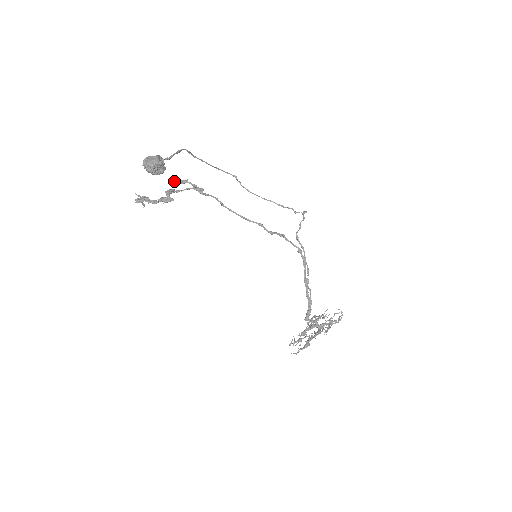
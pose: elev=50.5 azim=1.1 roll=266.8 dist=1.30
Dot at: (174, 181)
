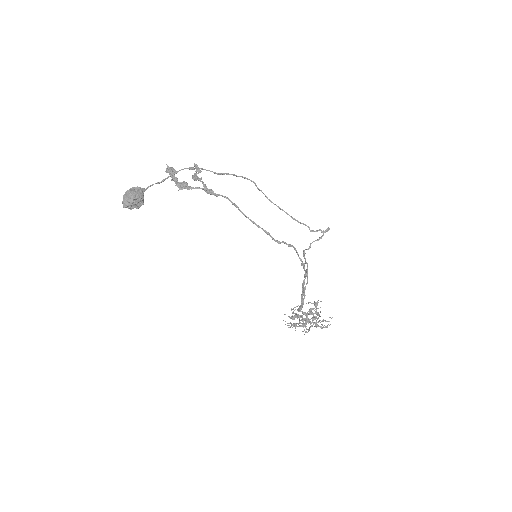
Dot at: occluded
